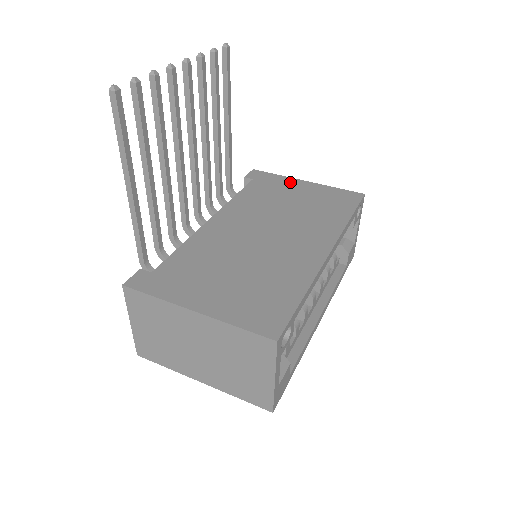
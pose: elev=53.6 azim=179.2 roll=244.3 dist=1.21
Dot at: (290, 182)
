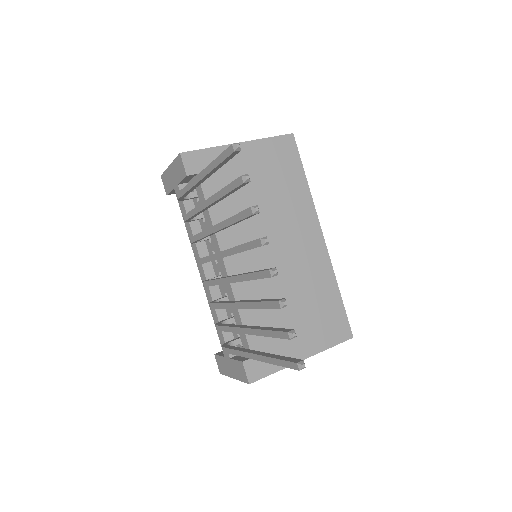
Dot at: occluded
